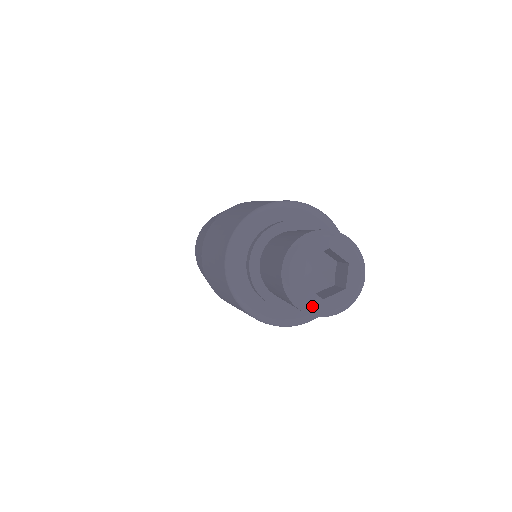
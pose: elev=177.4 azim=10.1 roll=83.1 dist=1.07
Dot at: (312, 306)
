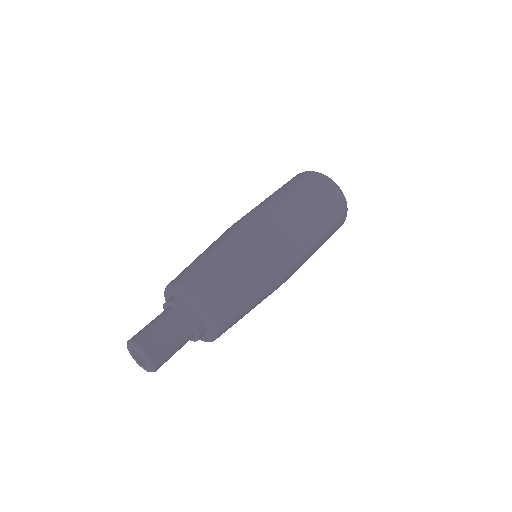
Dot at: occluded
